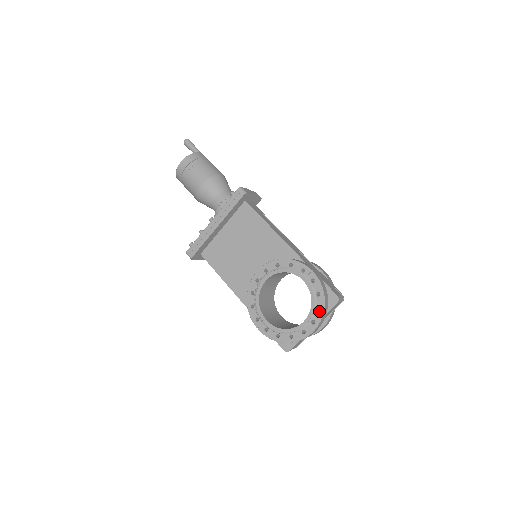
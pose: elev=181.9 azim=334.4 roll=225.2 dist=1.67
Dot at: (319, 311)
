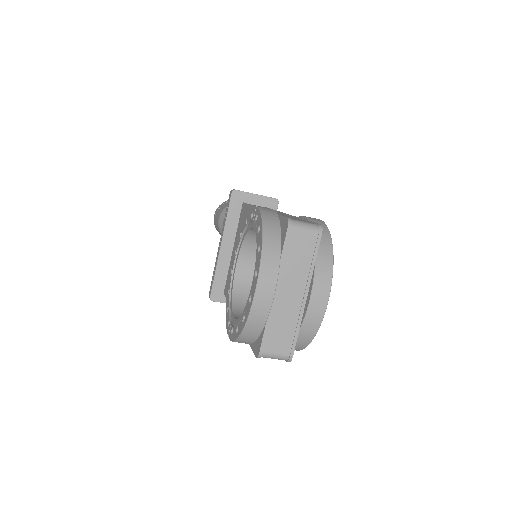
Dot at: (259, 251)
